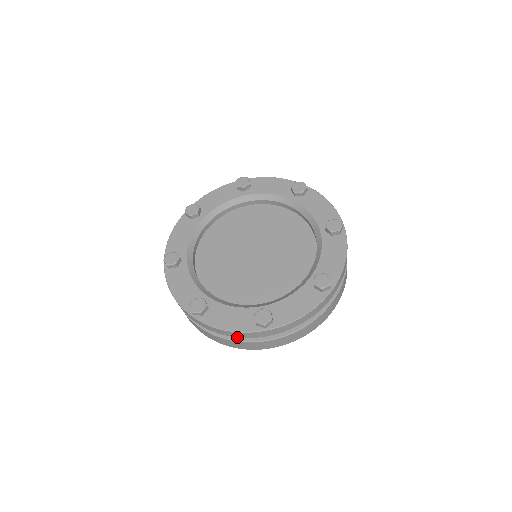
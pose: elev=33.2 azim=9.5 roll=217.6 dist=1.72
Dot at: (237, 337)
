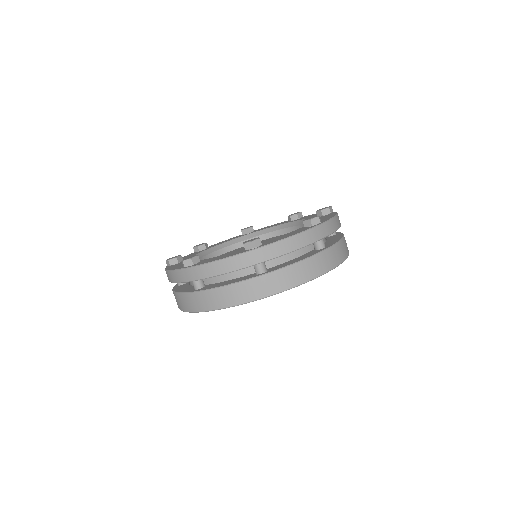
Dot at: (303, 258)
